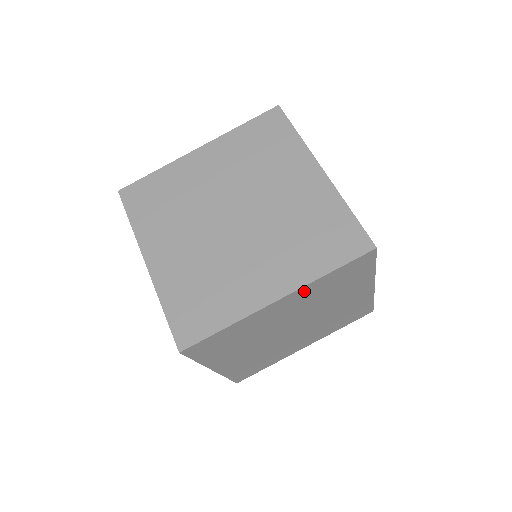
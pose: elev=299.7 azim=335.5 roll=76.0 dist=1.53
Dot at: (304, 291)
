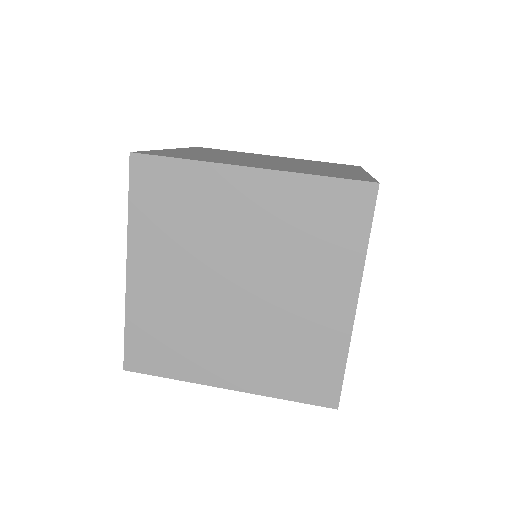
Dot at: occluded
